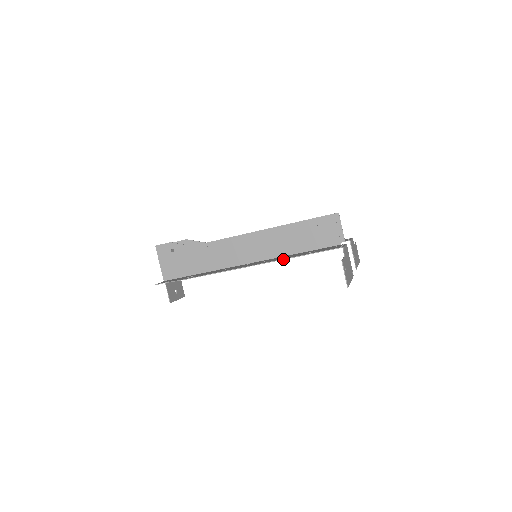
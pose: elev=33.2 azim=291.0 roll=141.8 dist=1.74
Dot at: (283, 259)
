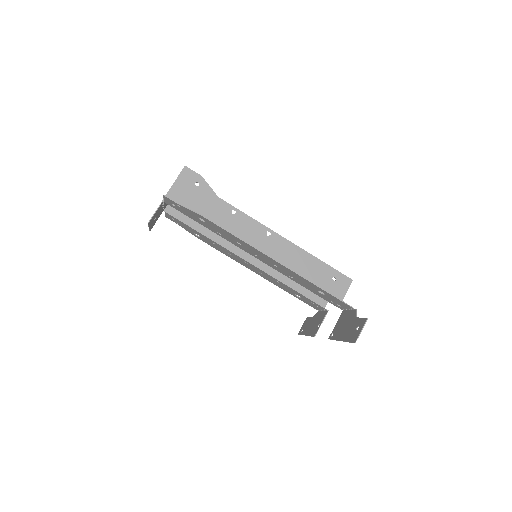
Dot at: occluded
